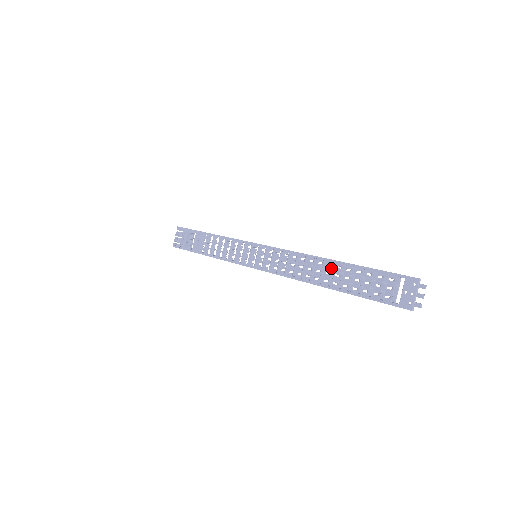
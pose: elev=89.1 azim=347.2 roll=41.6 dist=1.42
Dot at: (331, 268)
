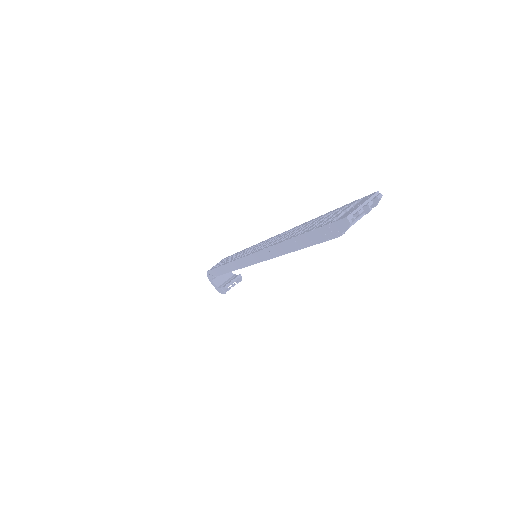
Dot at: occluded
